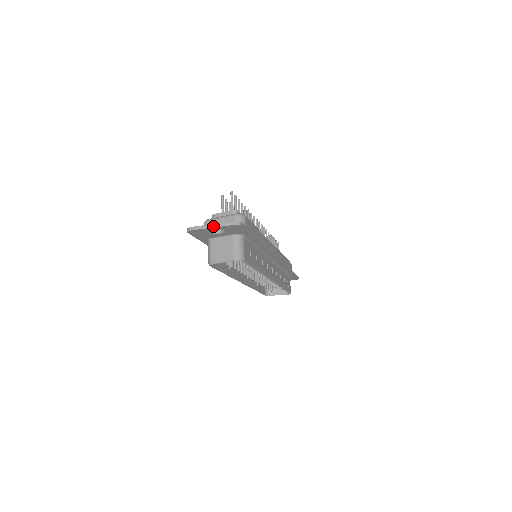
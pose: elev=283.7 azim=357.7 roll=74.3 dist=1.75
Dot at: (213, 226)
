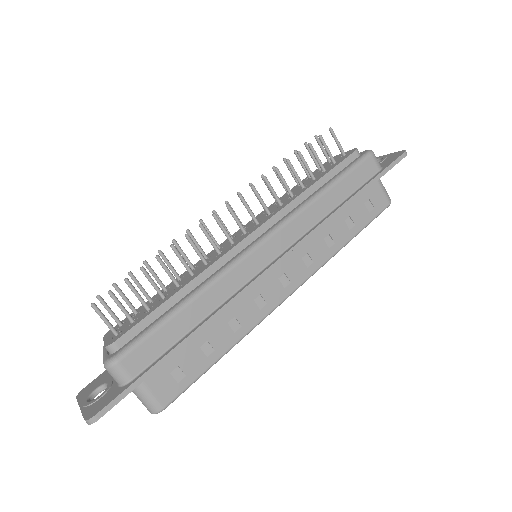
Dot at: occluded
